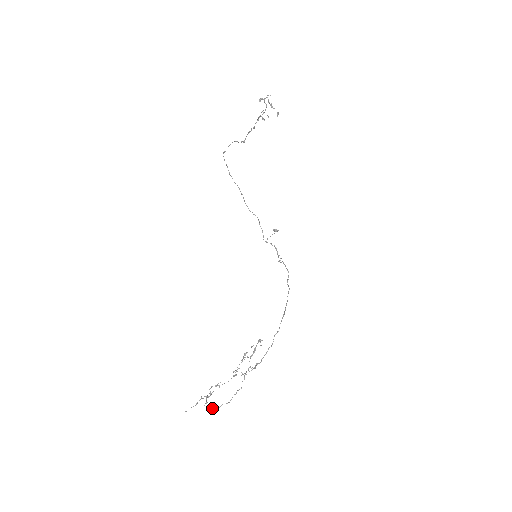
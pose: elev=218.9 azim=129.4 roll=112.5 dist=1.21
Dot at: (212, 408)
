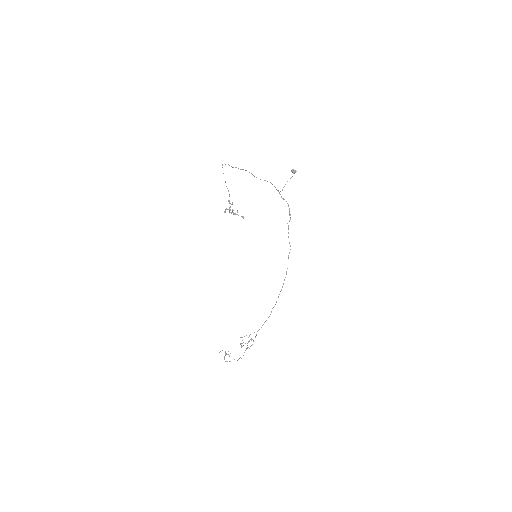
Dot at: occluded
